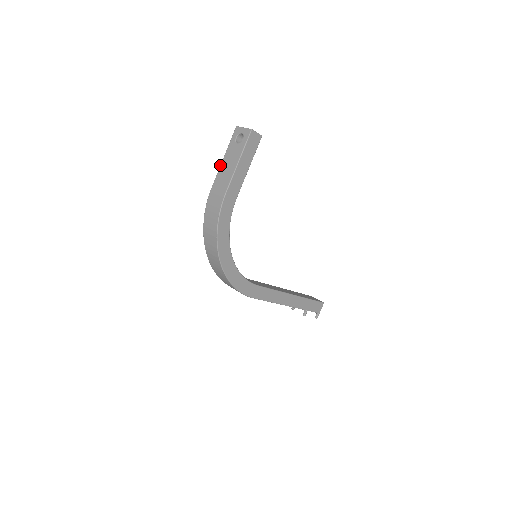
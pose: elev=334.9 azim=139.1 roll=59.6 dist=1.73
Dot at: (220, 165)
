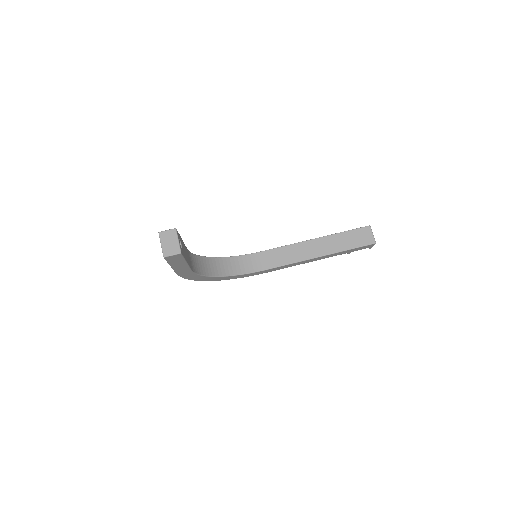
Dot at: occluded
